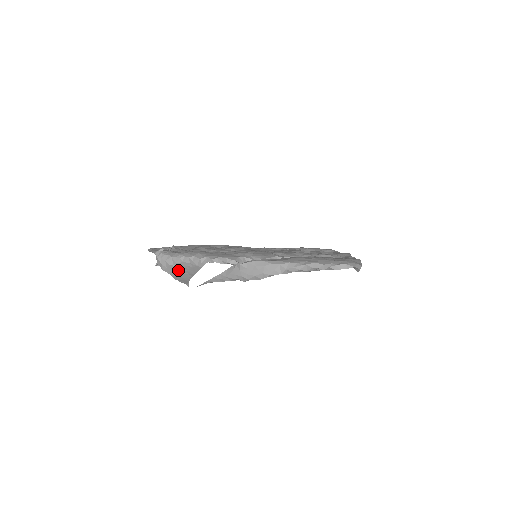
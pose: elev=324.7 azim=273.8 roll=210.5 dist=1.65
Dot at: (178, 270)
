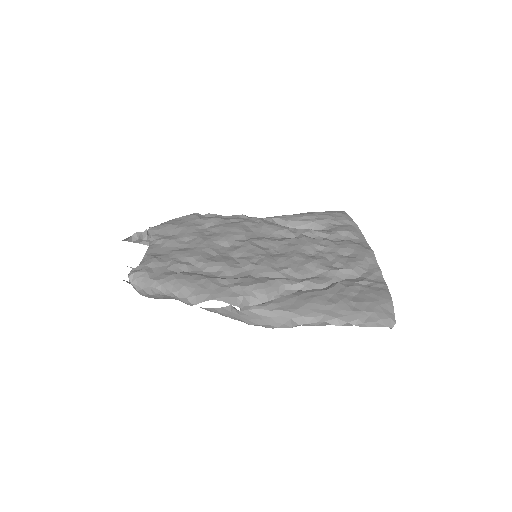
Dot at: (160, 297)
